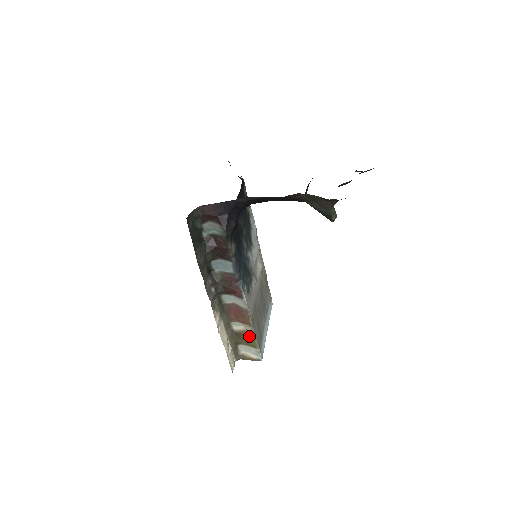
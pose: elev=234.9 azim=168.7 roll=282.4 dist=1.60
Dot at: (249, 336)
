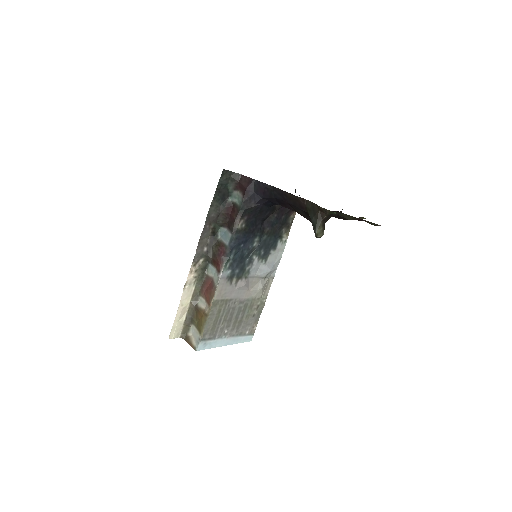
Dot at: (203, 317)
